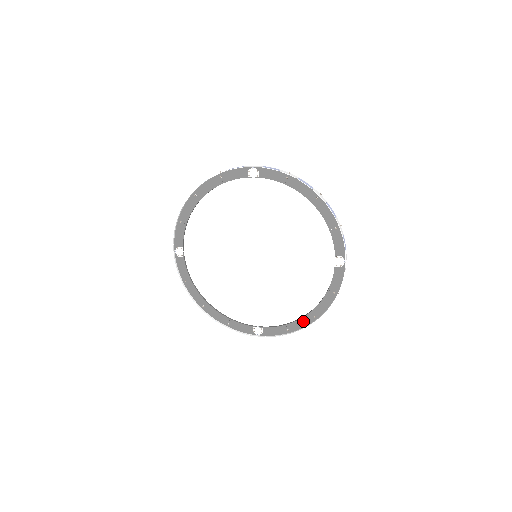
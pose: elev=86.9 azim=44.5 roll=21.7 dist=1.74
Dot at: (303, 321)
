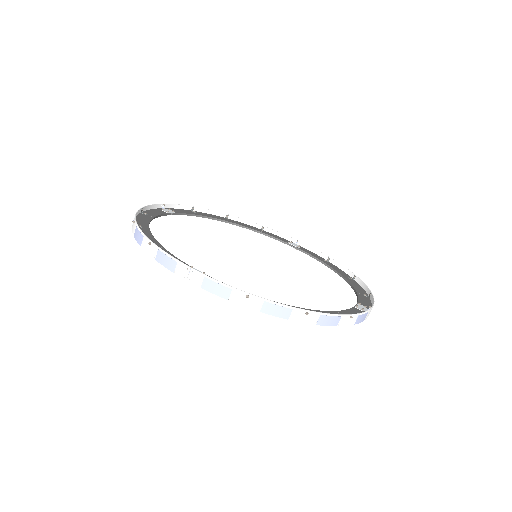
Dot at: occluded
